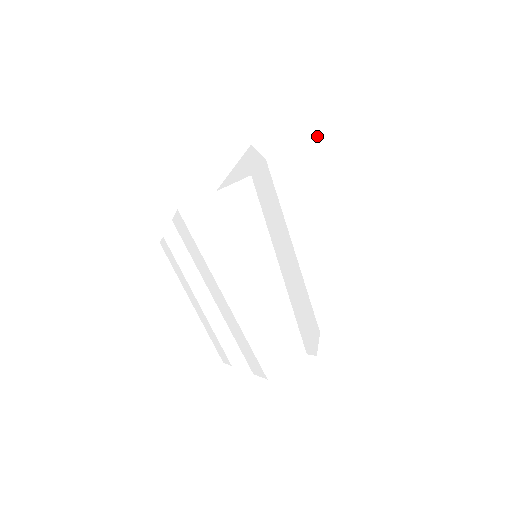
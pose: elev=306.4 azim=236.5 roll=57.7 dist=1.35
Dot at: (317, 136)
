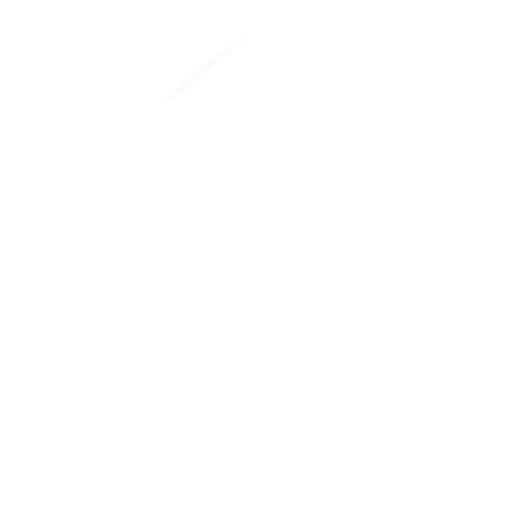
Dot at: (211, 61)
